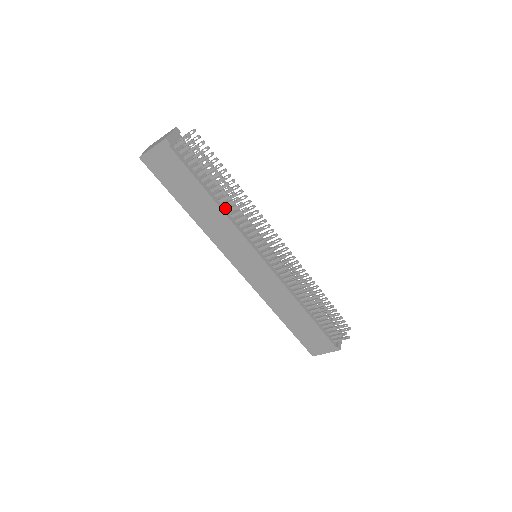
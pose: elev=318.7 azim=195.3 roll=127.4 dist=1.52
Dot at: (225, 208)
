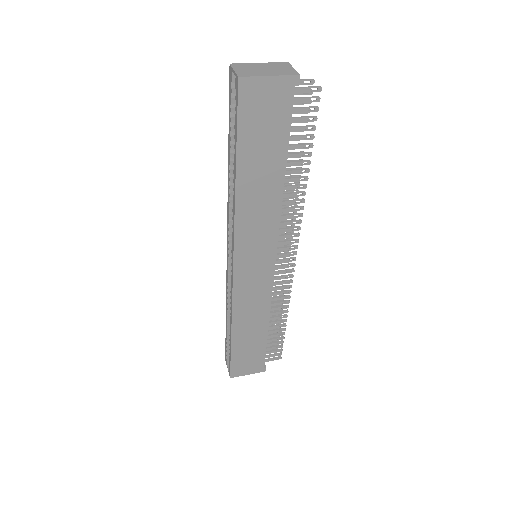
Dot at: occluded
